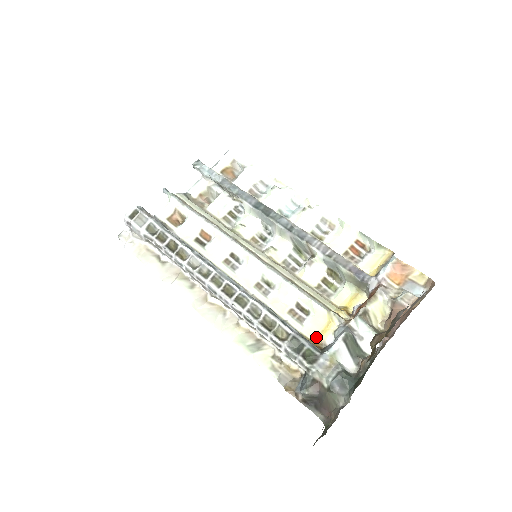
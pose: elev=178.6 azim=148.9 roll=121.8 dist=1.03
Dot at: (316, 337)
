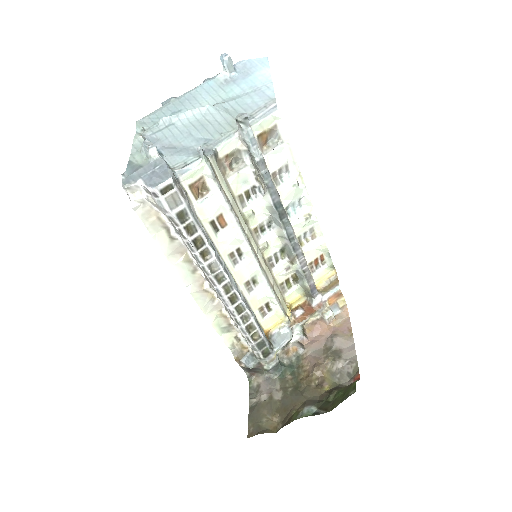
Dot at: (268, 329)
